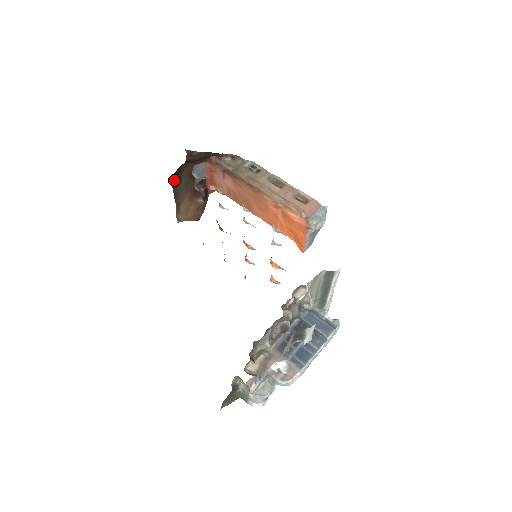
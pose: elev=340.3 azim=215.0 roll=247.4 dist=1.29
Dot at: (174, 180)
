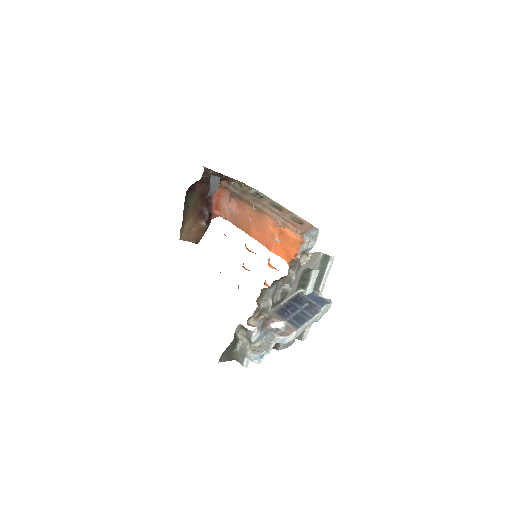
Dot at: (187, 195)
